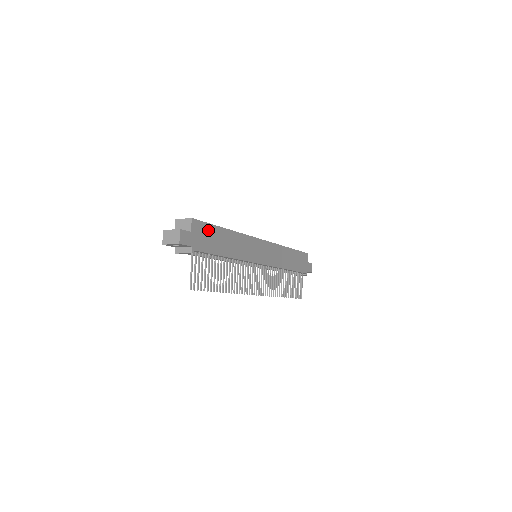
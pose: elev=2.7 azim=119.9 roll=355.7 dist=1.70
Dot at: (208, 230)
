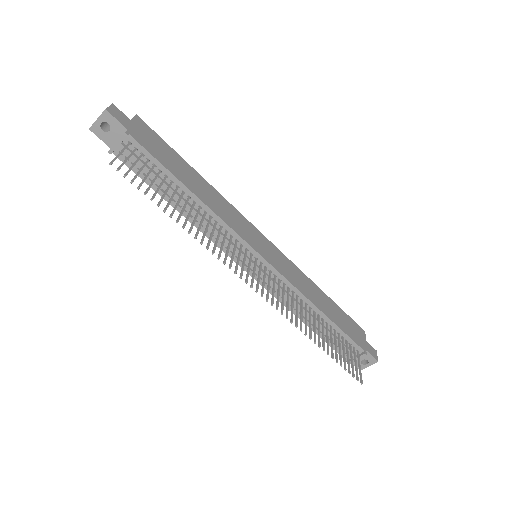
Dot at: (162, 145)
